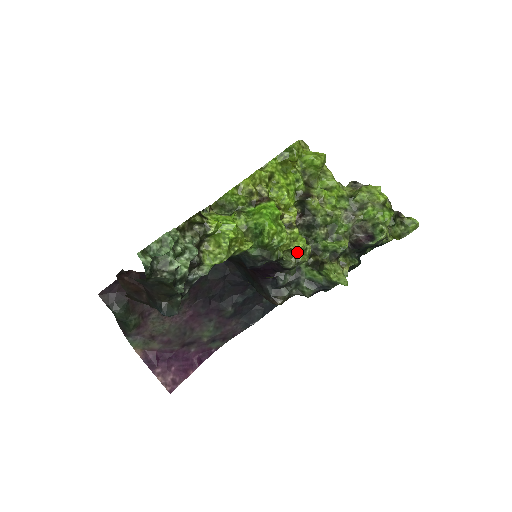
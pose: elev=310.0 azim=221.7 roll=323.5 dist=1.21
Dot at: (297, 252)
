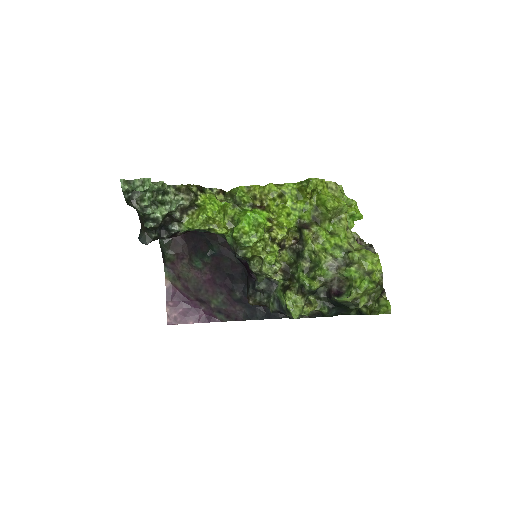
Dot at: (264, 262)
